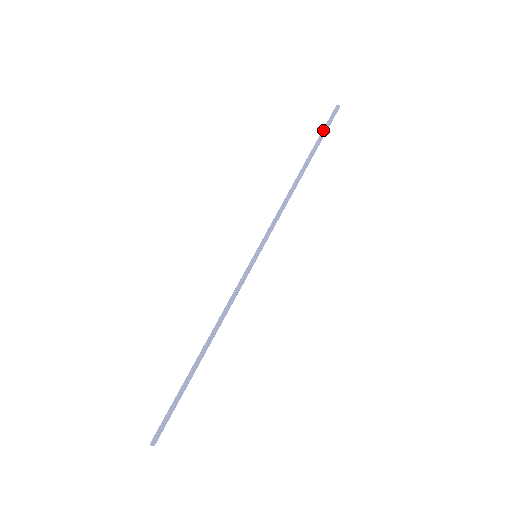
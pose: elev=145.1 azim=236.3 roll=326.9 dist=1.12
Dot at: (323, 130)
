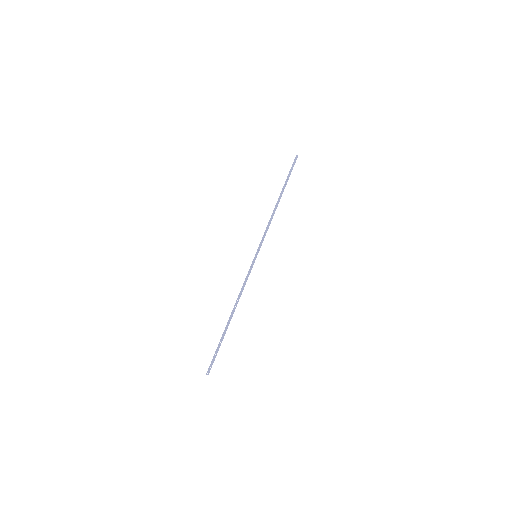
Dot at: (290, 172)
